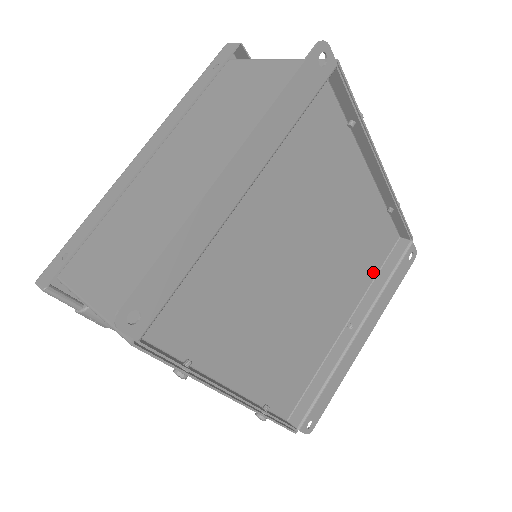
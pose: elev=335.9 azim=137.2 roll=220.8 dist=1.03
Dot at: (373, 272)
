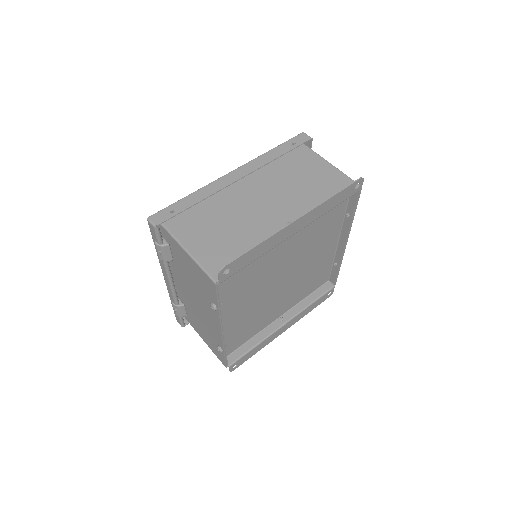
Dot at: (307, 294)
